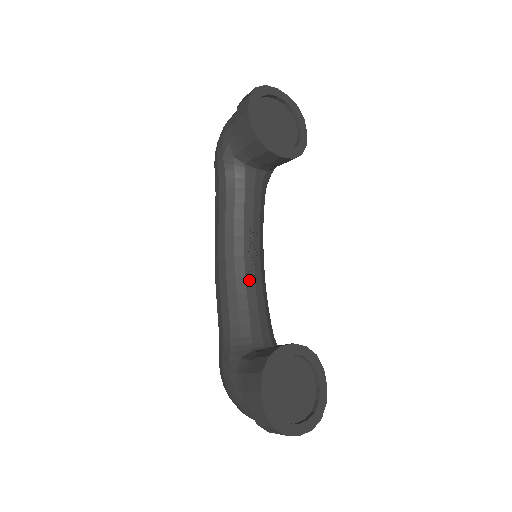
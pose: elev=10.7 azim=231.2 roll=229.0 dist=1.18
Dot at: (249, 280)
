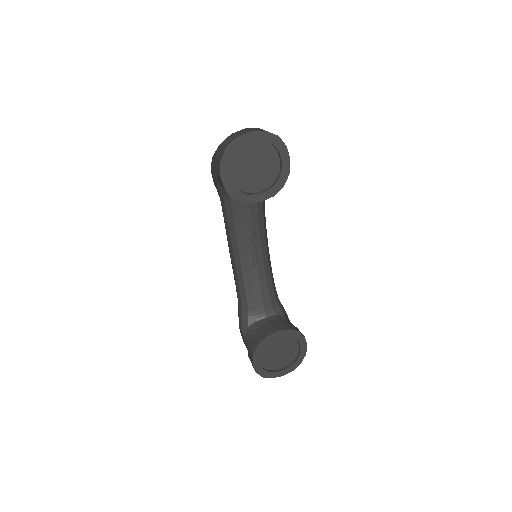
Dot at: (252, 272)
